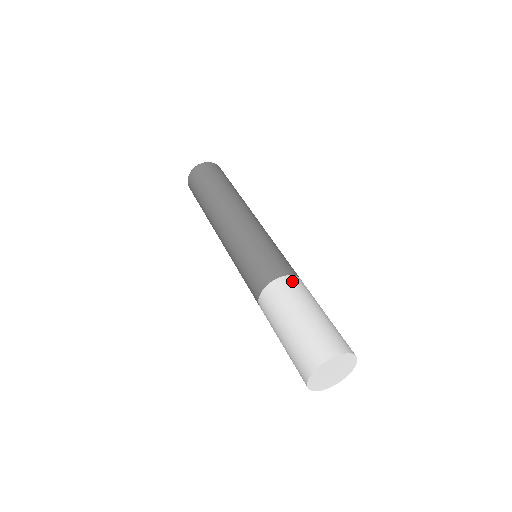
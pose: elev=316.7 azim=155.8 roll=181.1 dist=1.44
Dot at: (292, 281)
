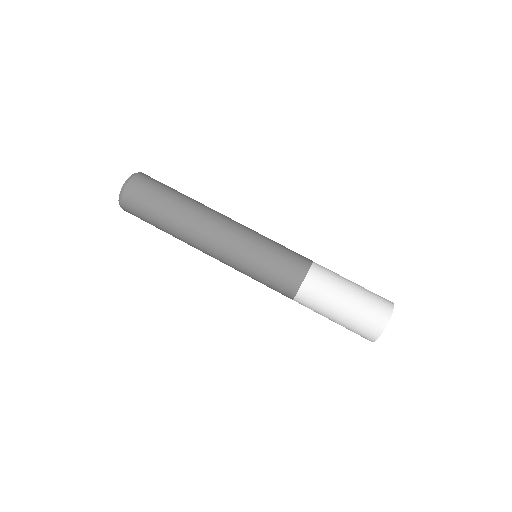
Dot at: (313, 279)
